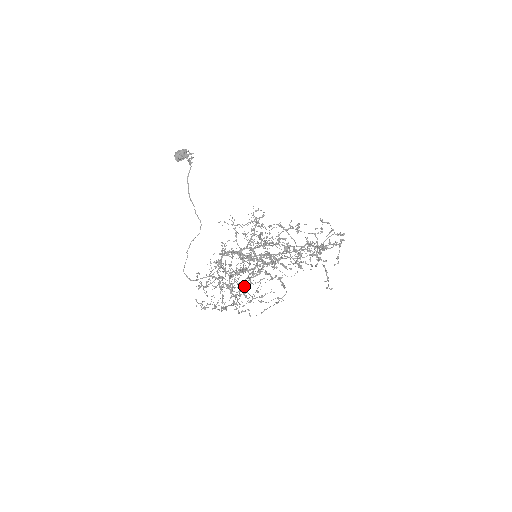
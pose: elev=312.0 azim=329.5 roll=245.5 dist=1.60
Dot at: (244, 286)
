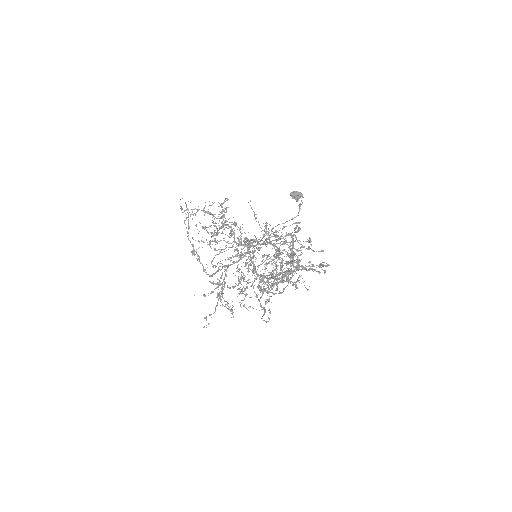
Dot at: (219, 241)
